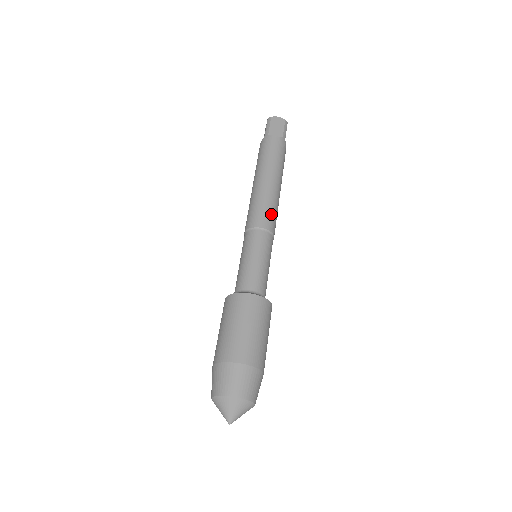
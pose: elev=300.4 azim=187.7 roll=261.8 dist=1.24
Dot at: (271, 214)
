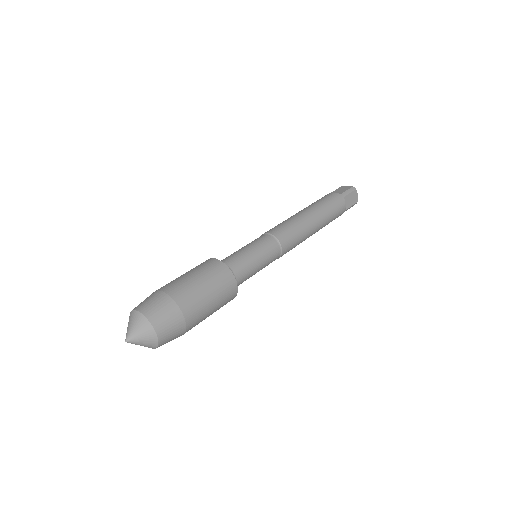
Dot at: (286, 228)
